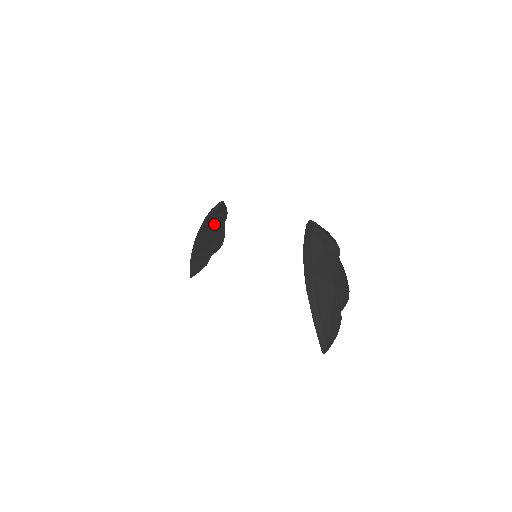
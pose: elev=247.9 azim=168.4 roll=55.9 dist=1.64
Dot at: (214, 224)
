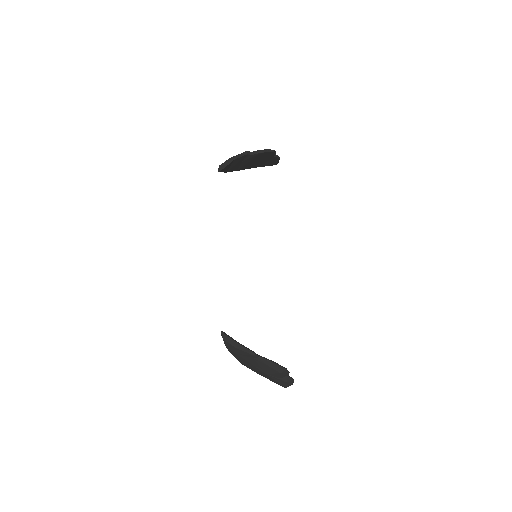
Dot at: (240, 162)
